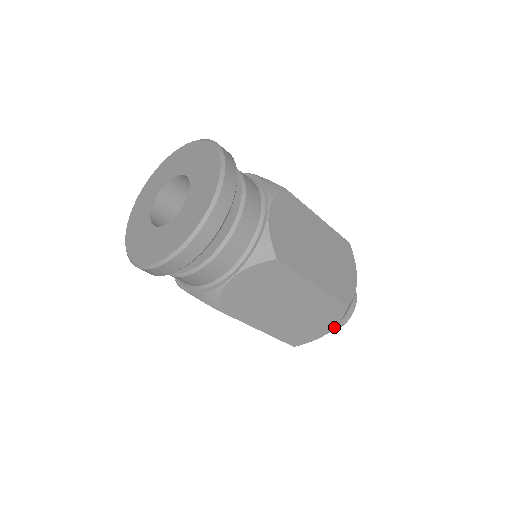
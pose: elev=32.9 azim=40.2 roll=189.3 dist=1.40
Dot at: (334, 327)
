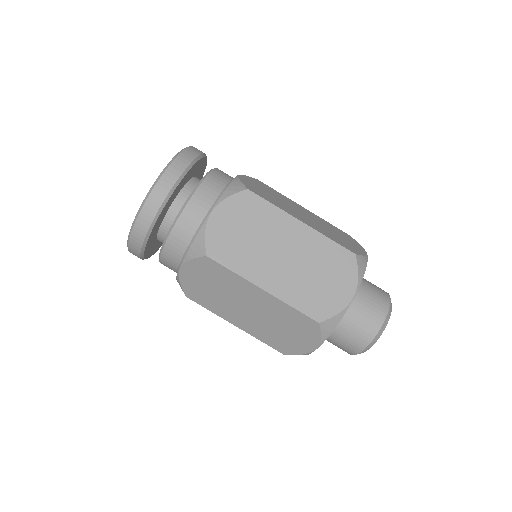
Dot at: (364, 250)
